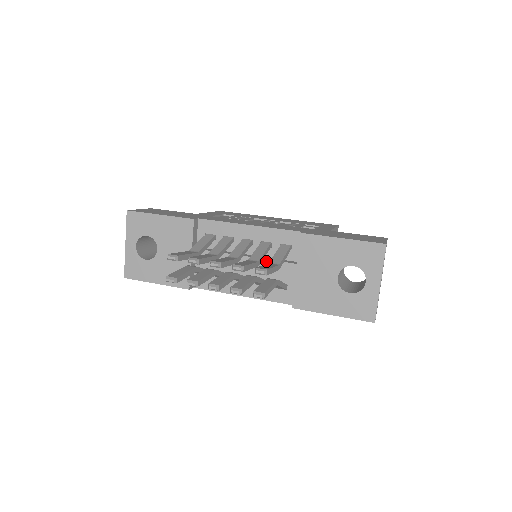
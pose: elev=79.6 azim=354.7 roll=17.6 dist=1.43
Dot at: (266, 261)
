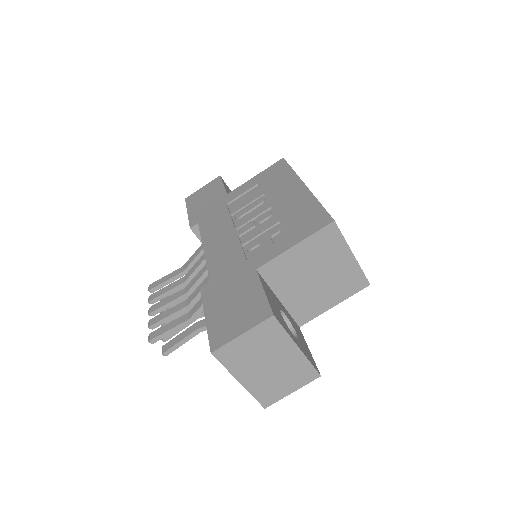
Dot at: occluded
